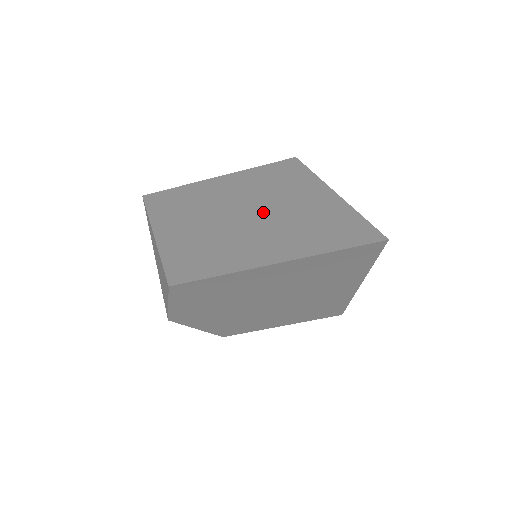
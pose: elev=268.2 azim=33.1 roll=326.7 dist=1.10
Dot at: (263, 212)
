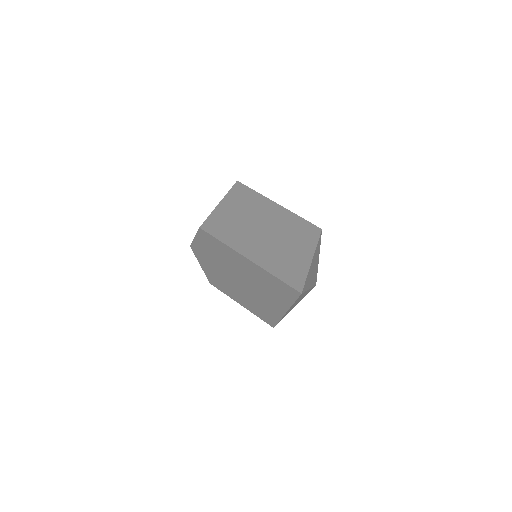
Dot at: (273, 237)
